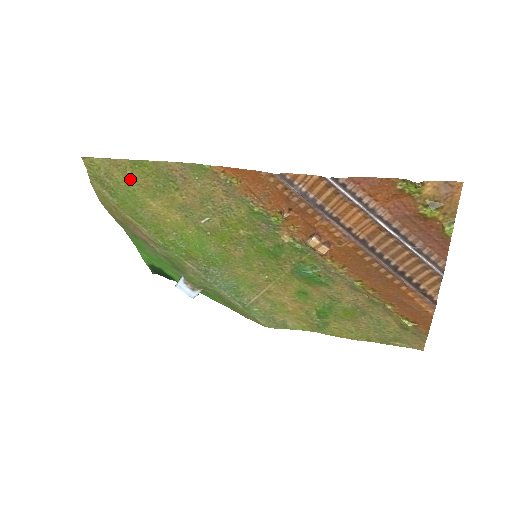
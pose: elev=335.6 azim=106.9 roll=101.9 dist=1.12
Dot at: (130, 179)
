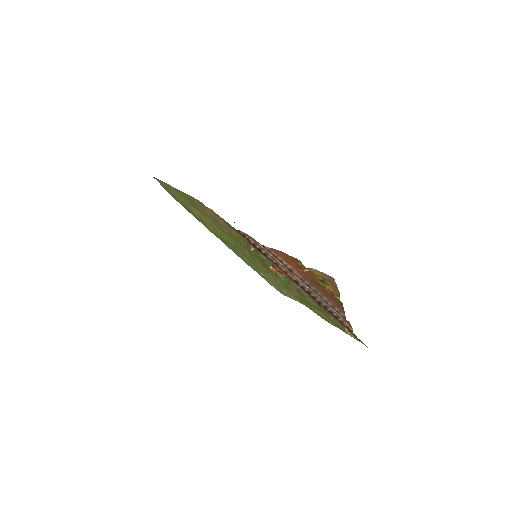
Dot at: (178, 195)
